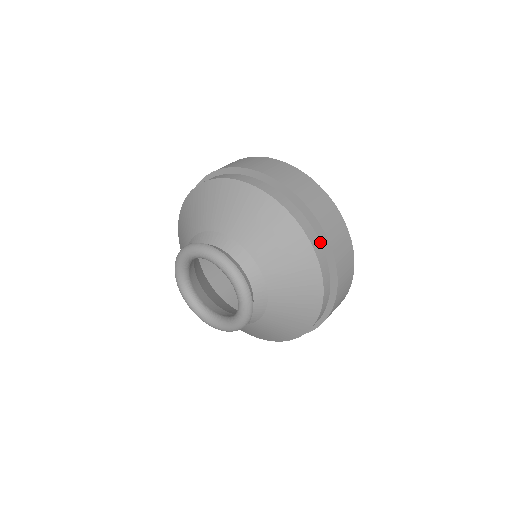
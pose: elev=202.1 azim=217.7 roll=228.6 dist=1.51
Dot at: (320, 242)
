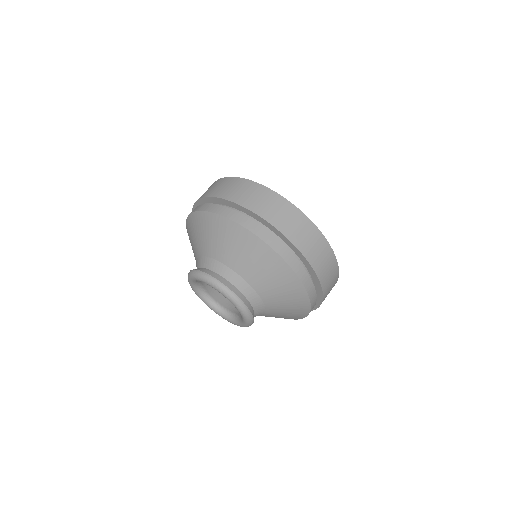
Dot at: (316, 295)
